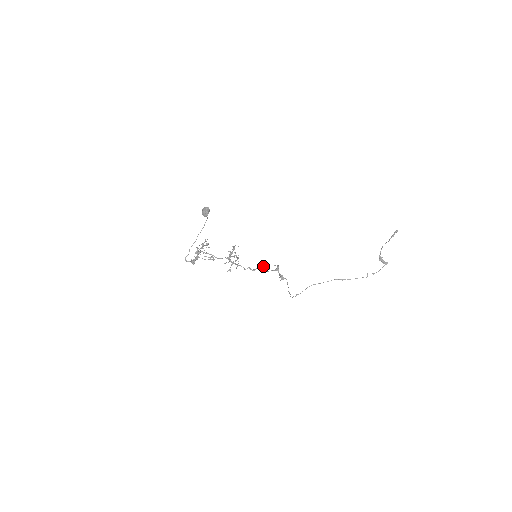
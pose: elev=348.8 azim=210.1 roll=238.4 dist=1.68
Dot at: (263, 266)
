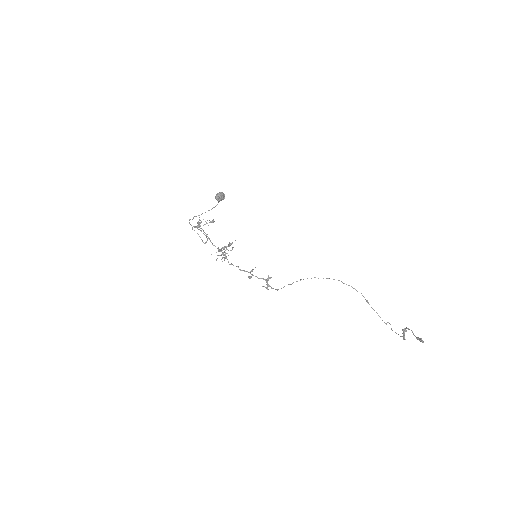
Dot at: occluded
